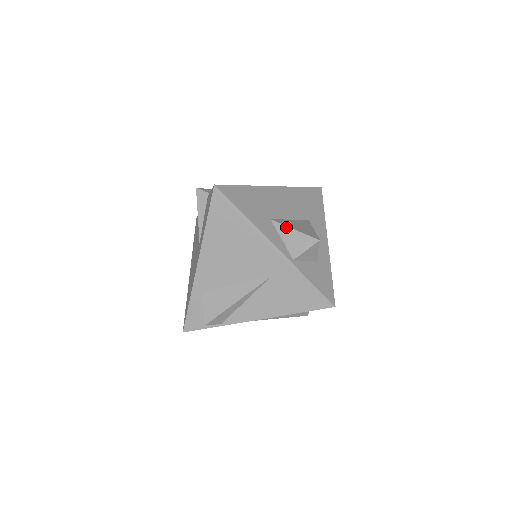
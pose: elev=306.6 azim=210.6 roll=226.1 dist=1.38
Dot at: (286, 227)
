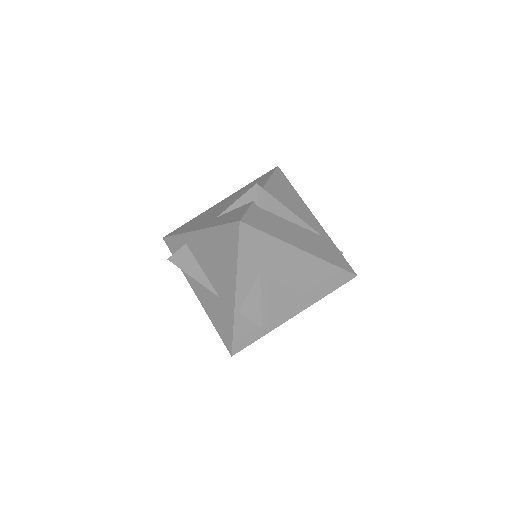
Dot at: (260, 292)
